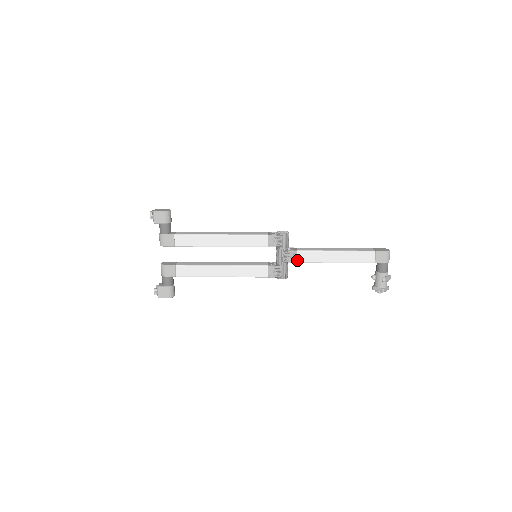
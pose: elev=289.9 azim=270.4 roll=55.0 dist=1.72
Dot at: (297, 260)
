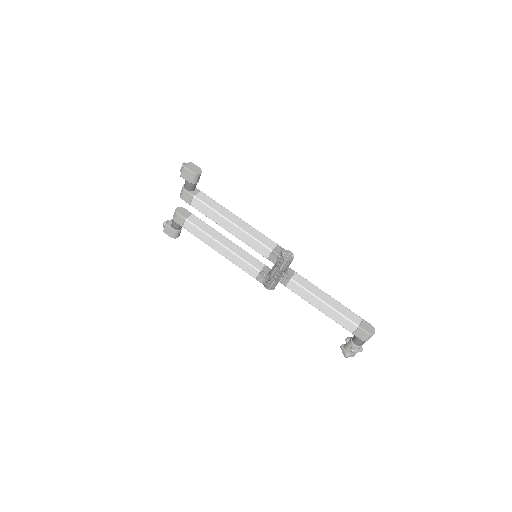
Dot at: (286, 285)
